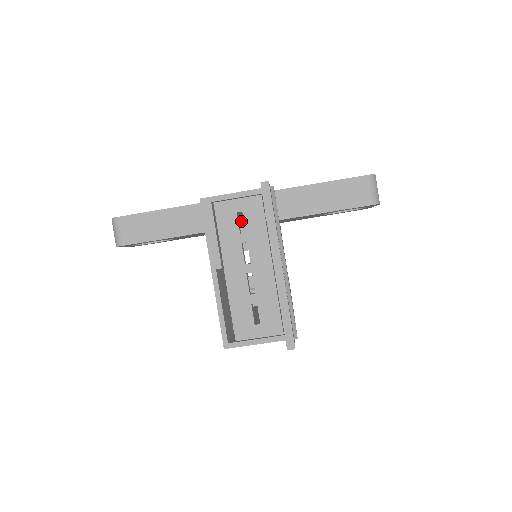
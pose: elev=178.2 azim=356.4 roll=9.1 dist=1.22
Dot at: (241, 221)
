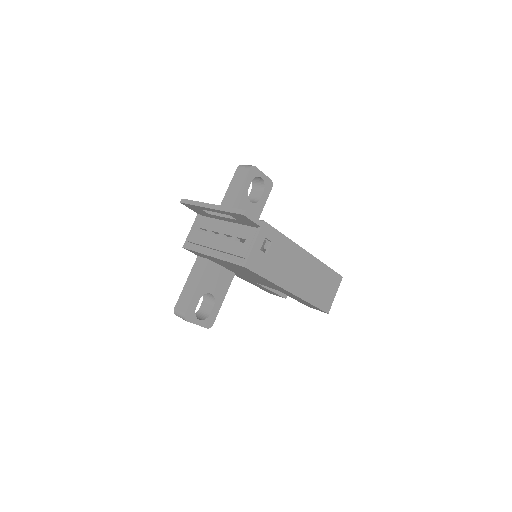
Dot at: occluded
